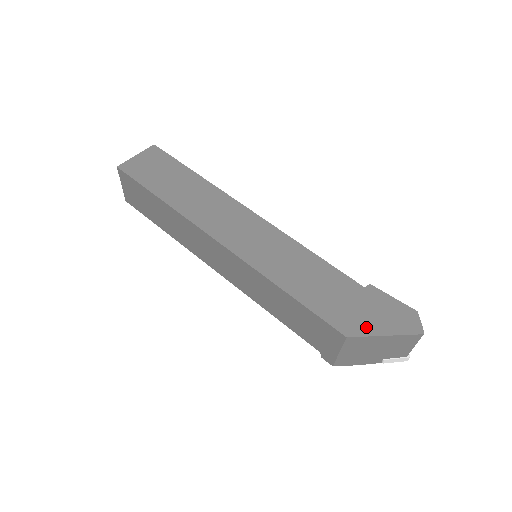
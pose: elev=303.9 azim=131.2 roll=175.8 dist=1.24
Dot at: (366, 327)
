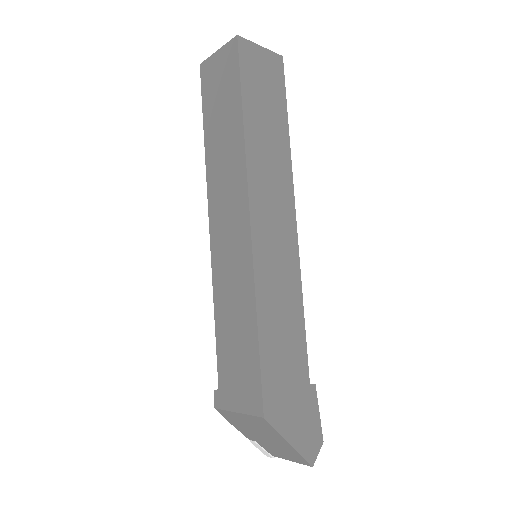
Dot at: (283, 422)
